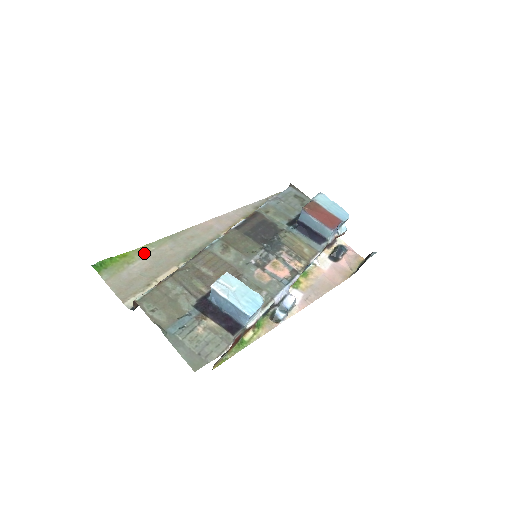
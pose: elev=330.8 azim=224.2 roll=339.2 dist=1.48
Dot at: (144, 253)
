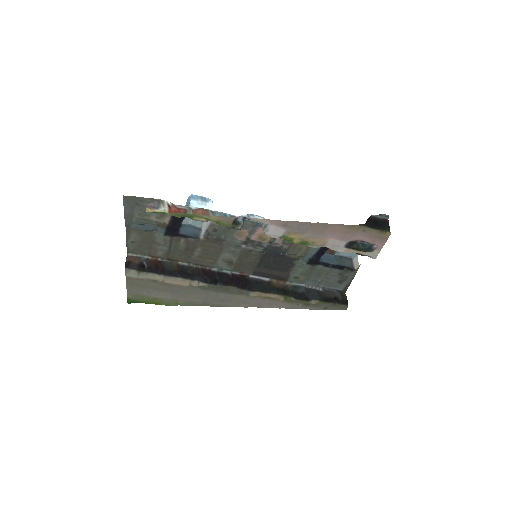
Dot at: (173, 301)
